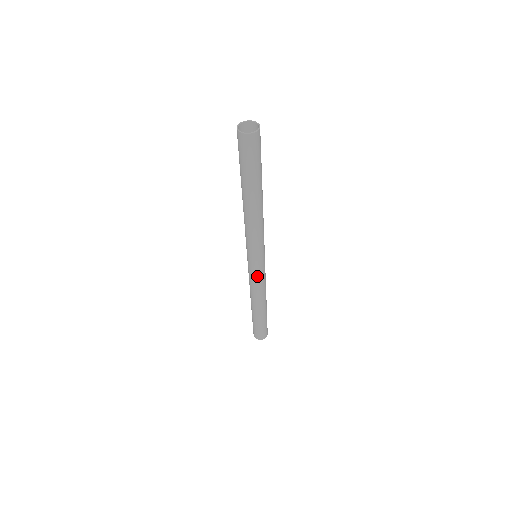
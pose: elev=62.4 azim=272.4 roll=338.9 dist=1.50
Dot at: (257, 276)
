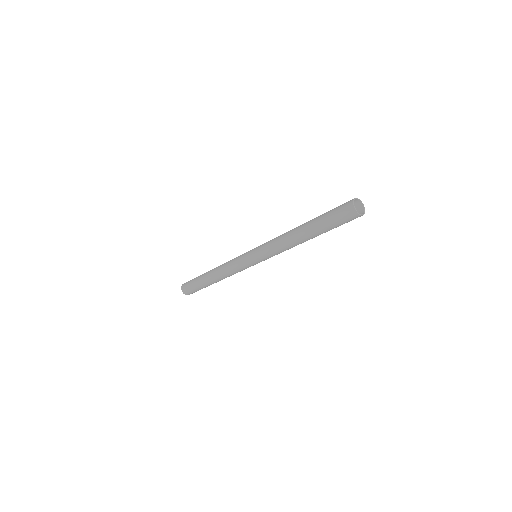
Dot at: (241, 266)
